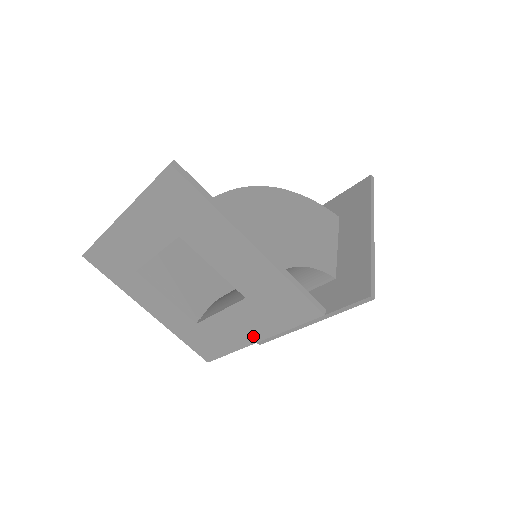
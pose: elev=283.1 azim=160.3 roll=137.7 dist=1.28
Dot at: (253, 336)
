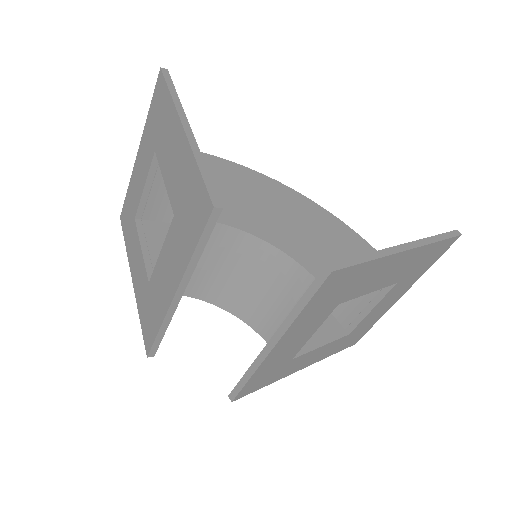
Dot at: (173, 285)
